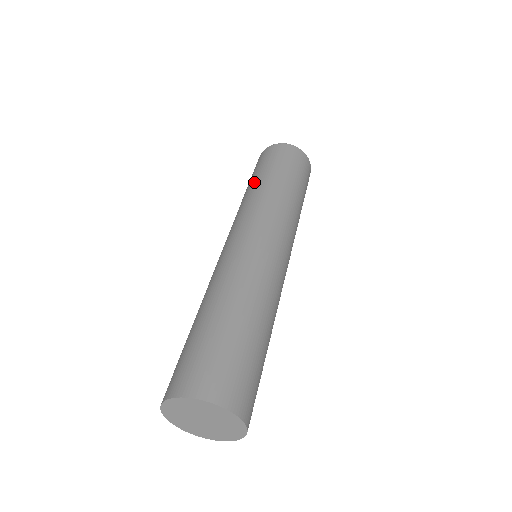
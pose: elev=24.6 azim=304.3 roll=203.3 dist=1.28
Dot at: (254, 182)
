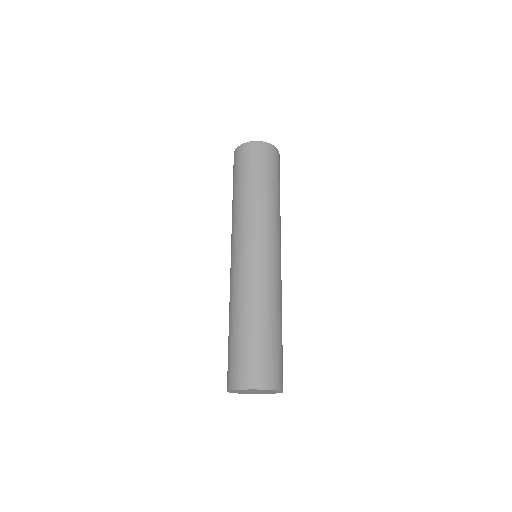
Dot at: (259, 187)
